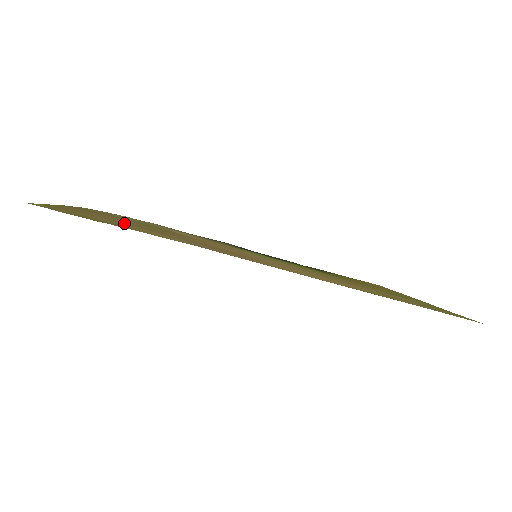
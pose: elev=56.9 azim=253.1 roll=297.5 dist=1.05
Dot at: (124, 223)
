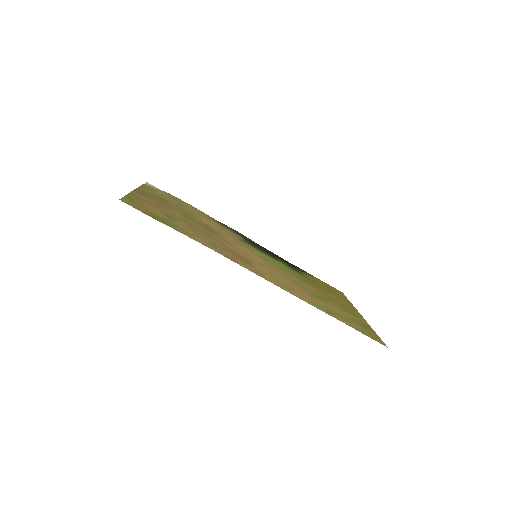
Dot at: (173, 217)
